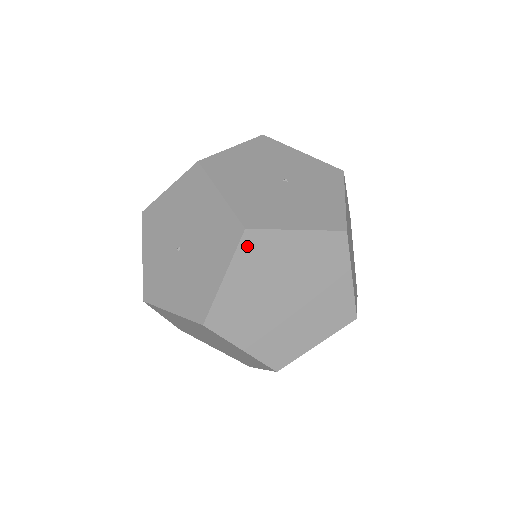
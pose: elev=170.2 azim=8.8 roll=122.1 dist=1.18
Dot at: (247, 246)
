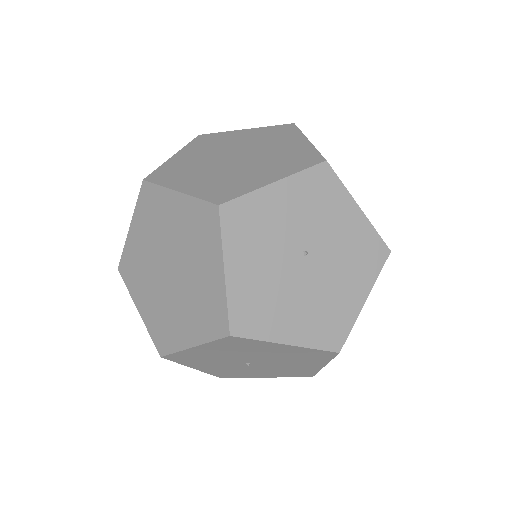
Dot at: occluded
